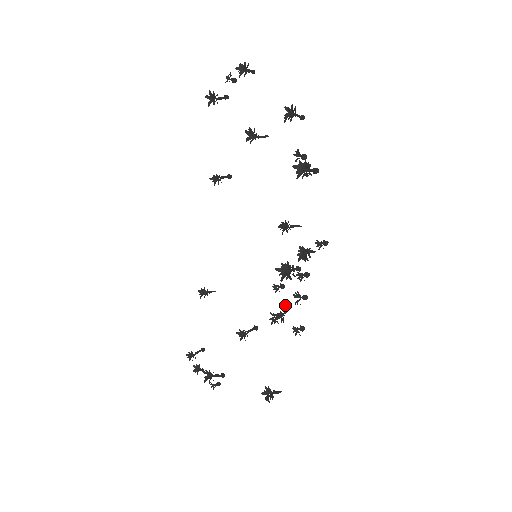
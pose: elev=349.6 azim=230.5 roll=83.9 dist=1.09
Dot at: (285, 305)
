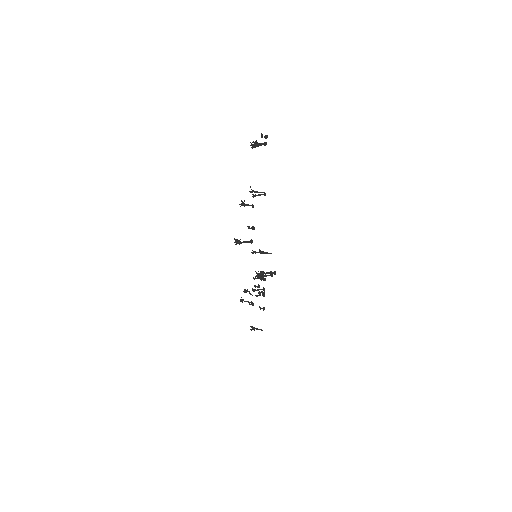
Dot at: (261, 291)
